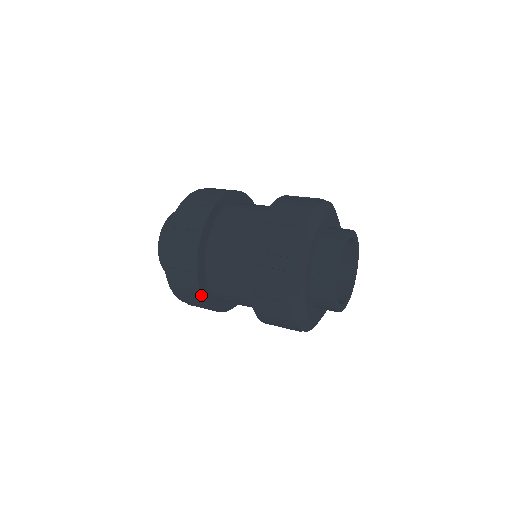
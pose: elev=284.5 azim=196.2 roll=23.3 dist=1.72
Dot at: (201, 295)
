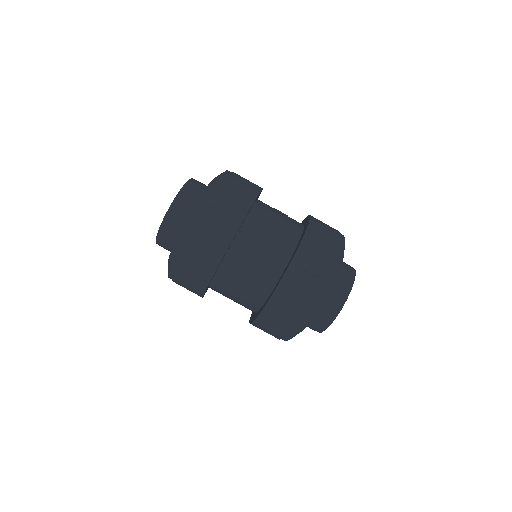
Dot at: (202, 294)
